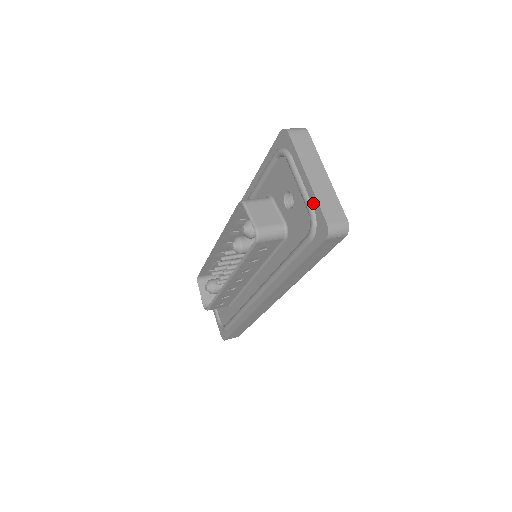
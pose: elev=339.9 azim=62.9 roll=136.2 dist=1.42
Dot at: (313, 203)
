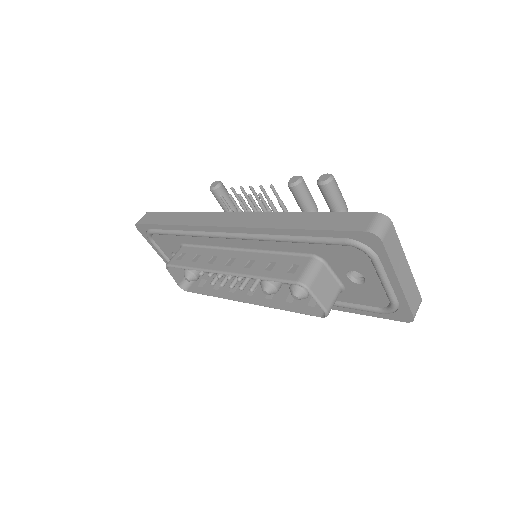
Dot at: (400, 300)
